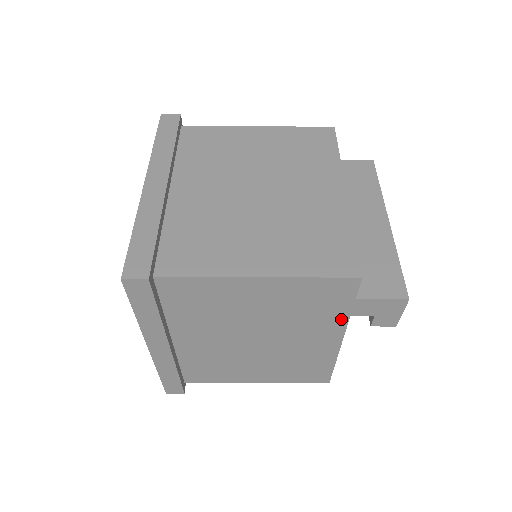
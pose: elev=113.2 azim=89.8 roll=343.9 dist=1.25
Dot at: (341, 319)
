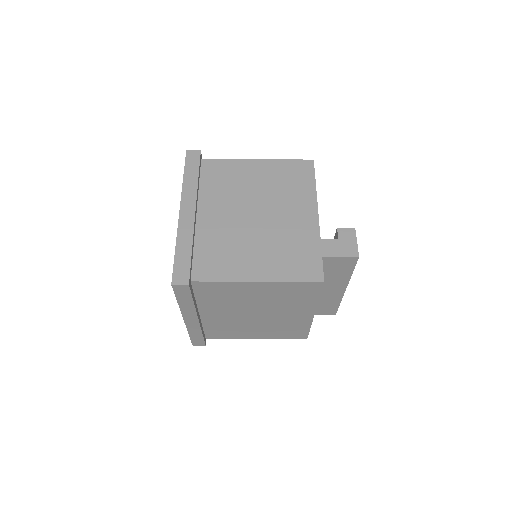
Dot at: occluded
